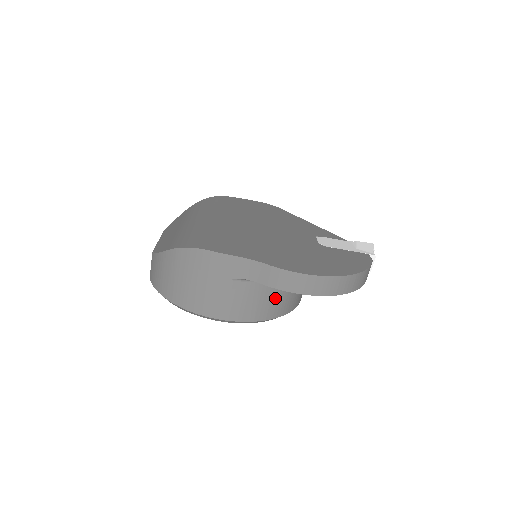
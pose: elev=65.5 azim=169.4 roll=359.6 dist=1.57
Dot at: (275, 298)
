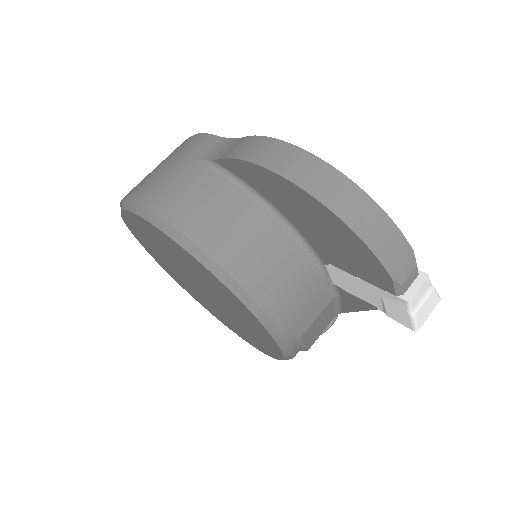
Dot at: (227, 218)
